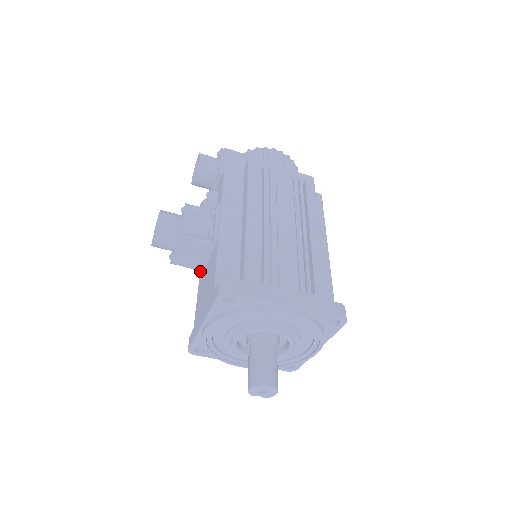
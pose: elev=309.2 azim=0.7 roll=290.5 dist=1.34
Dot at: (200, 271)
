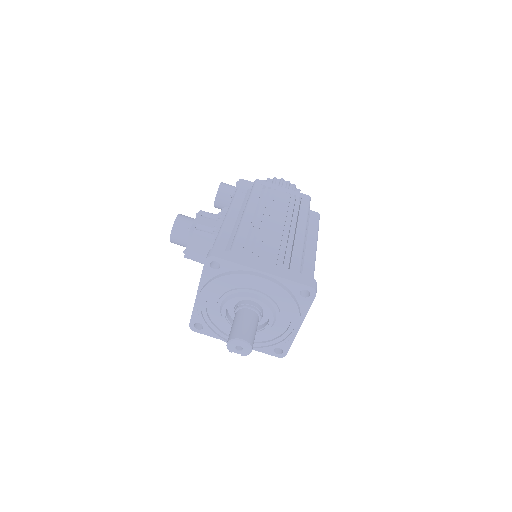
Dot at: occluded
